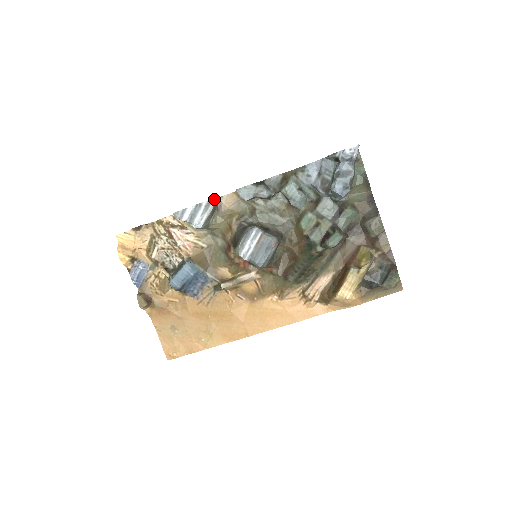
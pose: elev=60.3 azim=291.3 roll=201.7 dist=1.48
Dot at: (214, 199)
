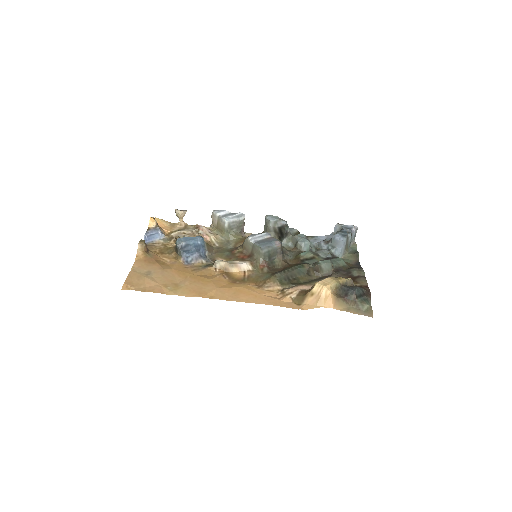
Dot at: occluded
